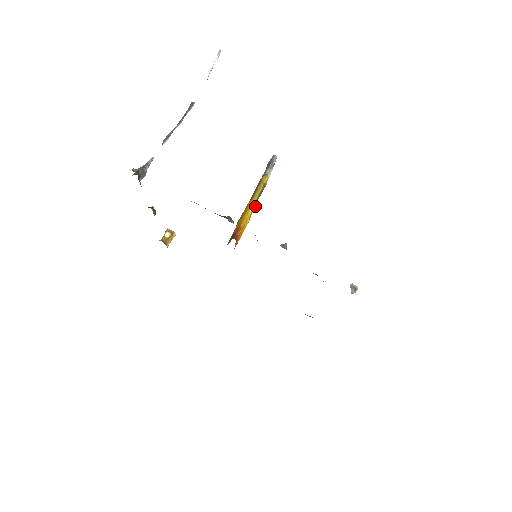
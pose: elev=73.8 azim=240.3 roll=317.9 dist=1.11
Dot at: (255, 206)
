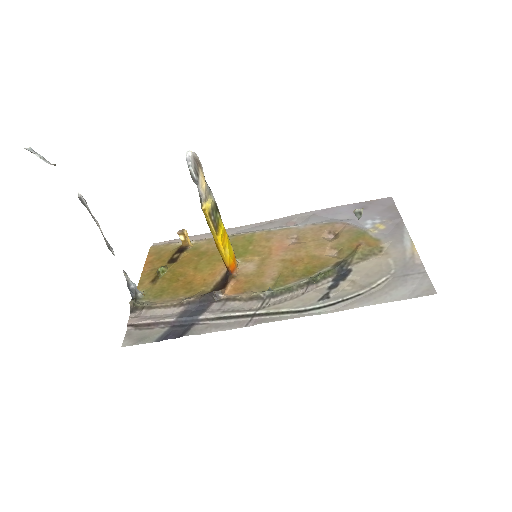
Dot at: (221, 237)
